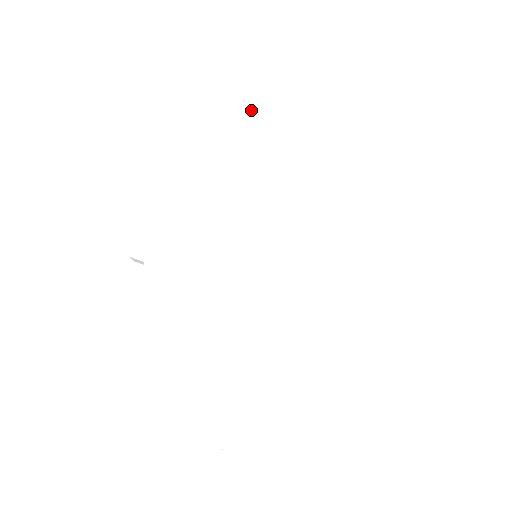
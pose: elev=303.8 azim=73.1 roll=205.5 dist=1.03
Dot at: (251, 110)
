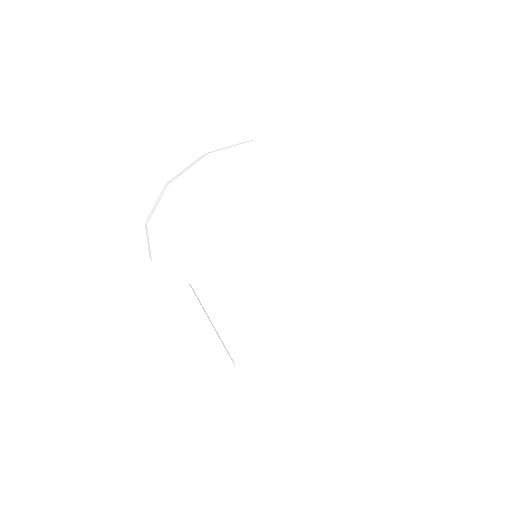
Dot at: (236, 158)
